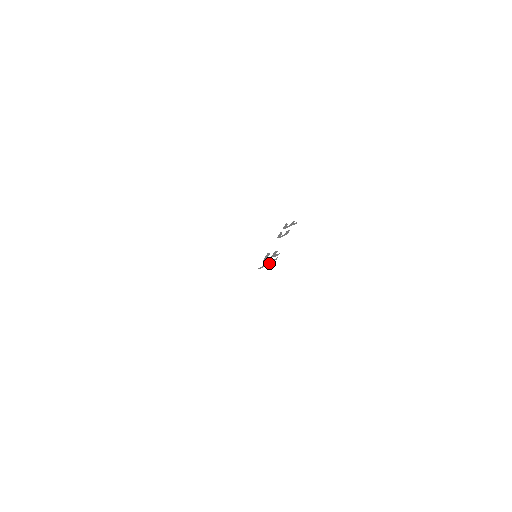
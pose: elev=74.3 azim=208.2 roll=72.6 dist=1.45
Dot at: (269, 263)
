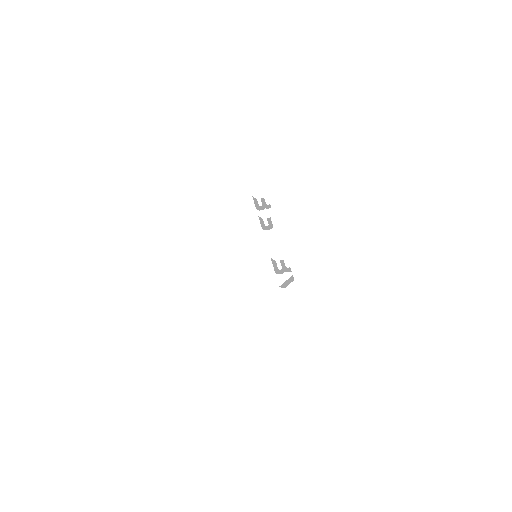
Dot at: (289, 283)
